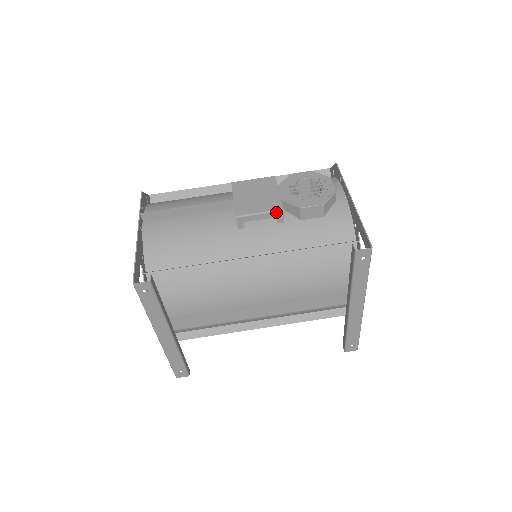
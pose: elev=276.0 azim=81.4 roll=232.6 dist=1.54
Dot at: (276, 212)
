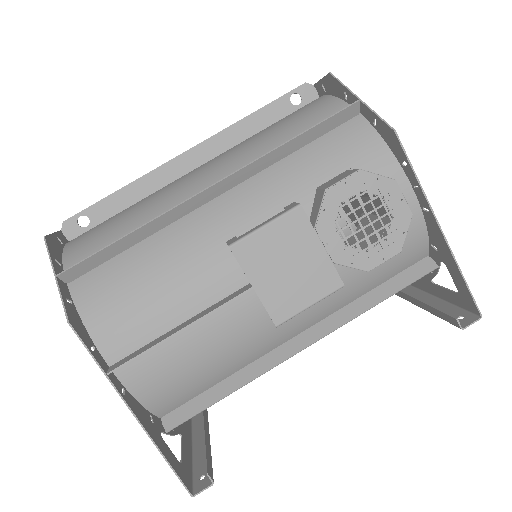
Dot at: (333, 292)
